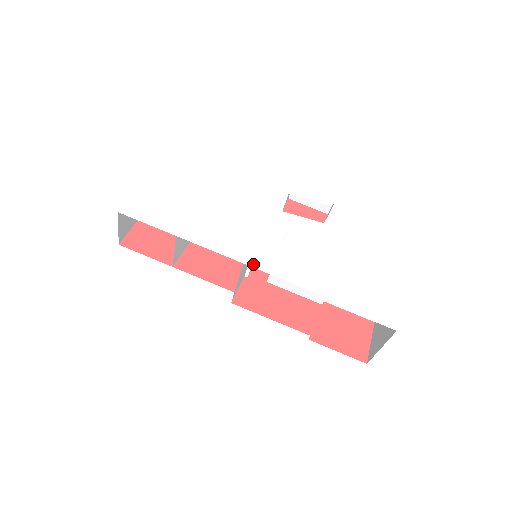
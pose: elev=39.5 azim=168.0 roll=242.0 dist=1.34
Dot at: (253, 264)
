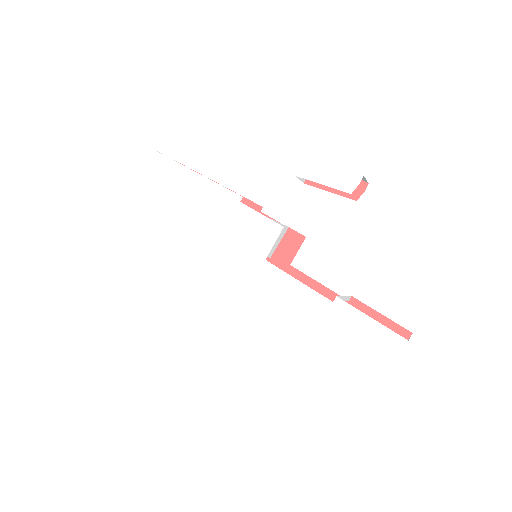
Dot at: (226, 290)
